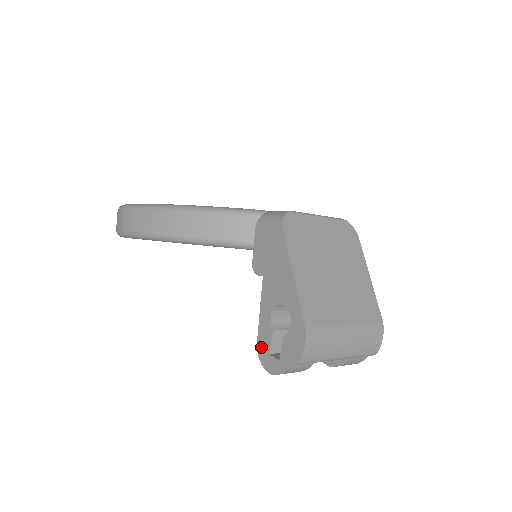
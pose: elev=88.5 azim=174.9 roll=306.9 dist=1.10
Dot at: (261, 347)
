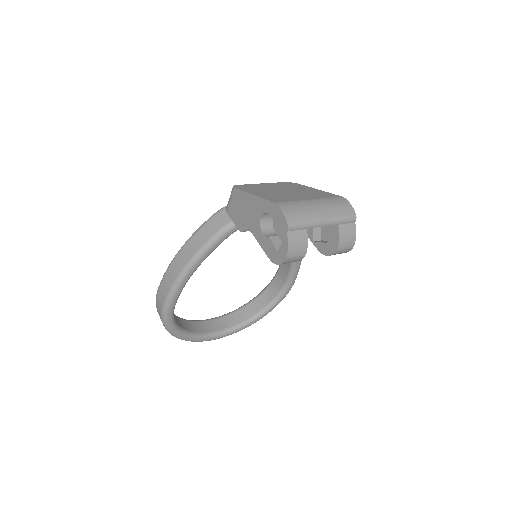
Dot at: (272, 257)
